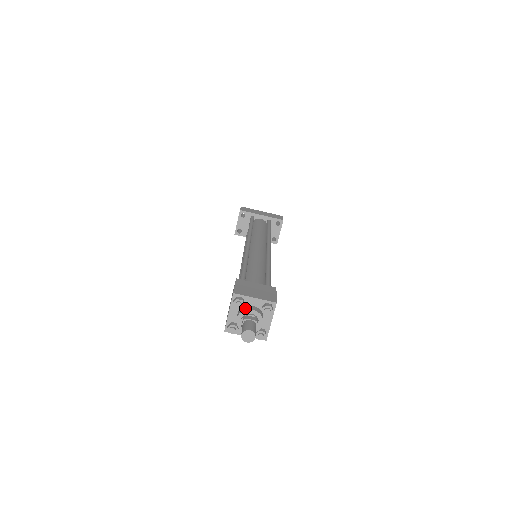
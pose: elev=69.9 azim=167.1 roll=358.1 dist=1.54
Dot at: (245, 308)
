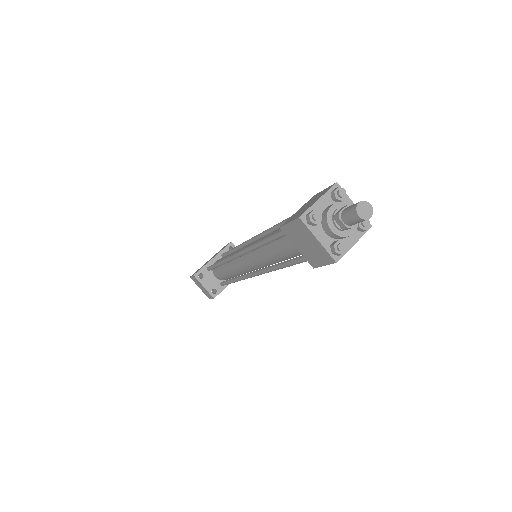
Dot at: (324, 214)
